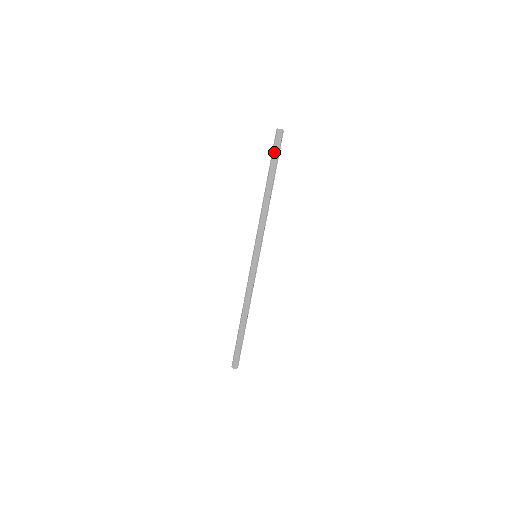
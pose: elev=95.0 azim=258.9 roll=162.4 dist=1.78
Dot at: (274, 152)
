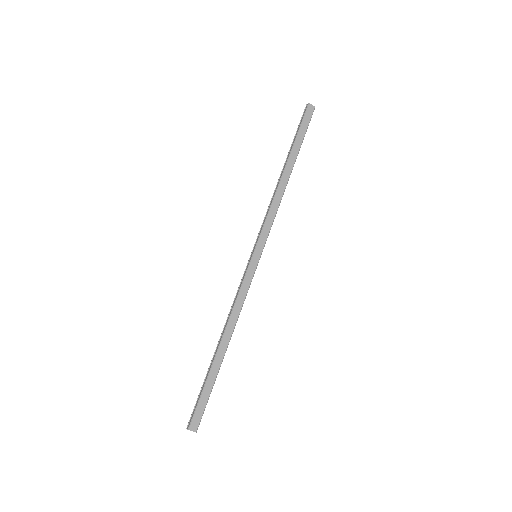
Dot at: (301, 128)
